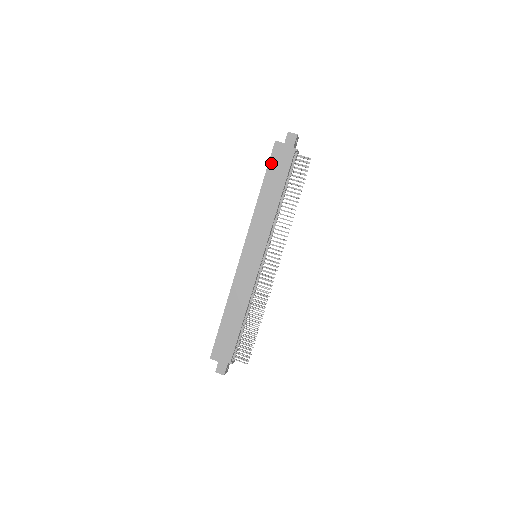
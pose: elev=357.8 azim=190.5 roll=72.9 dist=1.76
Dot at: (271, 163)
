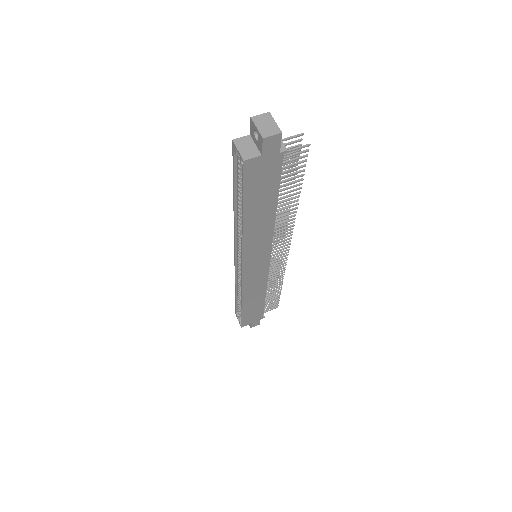
Dot at: (248, 188)
